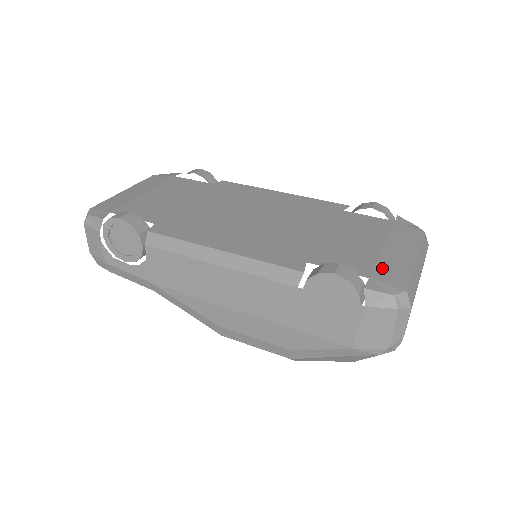
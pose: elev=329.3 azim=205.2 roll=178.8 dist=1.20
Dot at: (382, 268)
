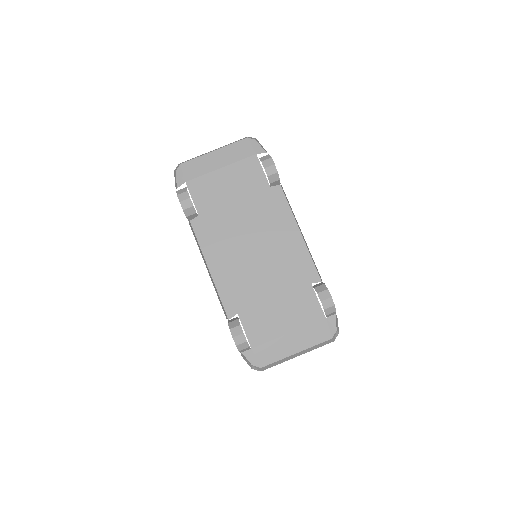
Dot at: (267, 347)
